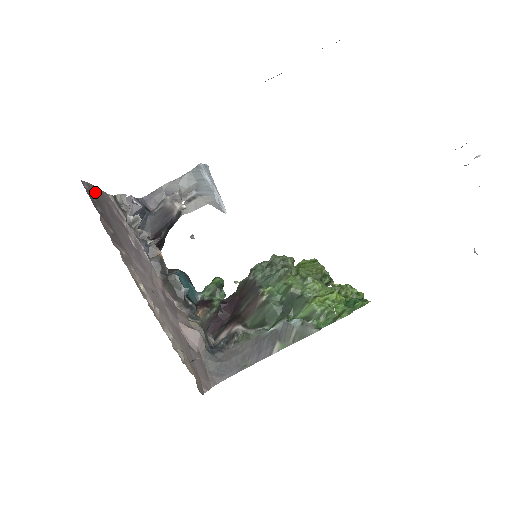
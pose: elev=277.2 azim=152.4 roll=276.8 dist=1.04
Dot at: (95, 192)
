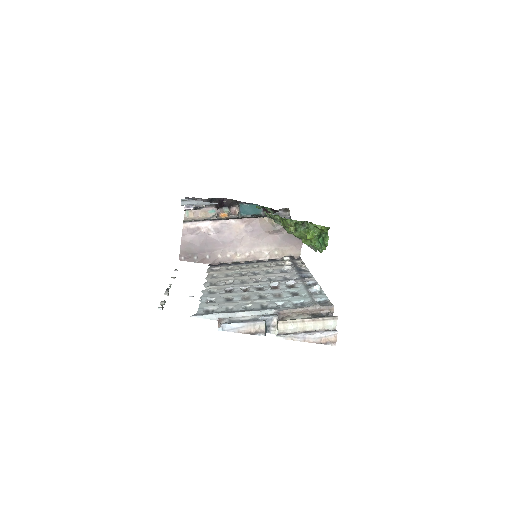
Dot at: (185, 250)
